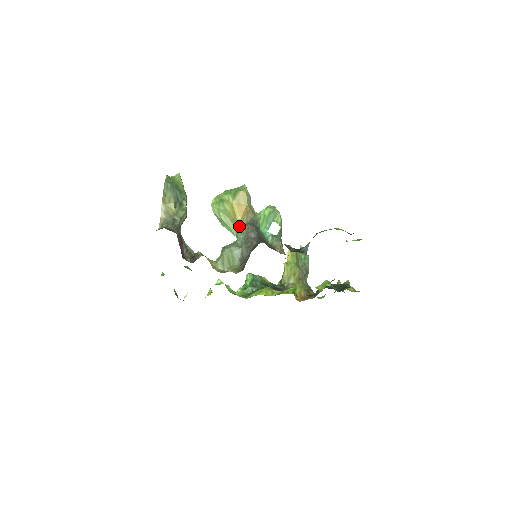
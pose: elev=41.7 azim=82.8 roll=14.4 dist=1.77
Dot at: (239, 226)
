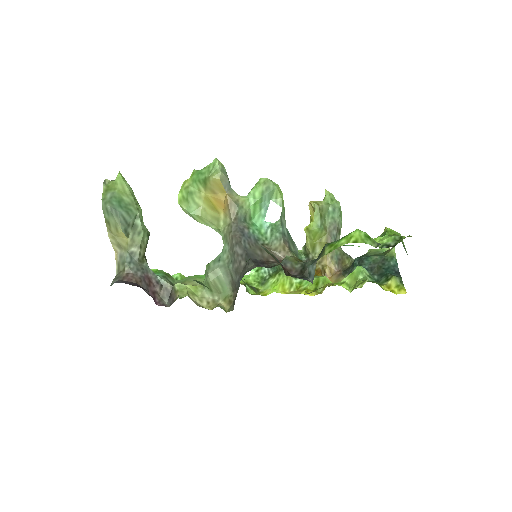
Dot at: (222, 226)
